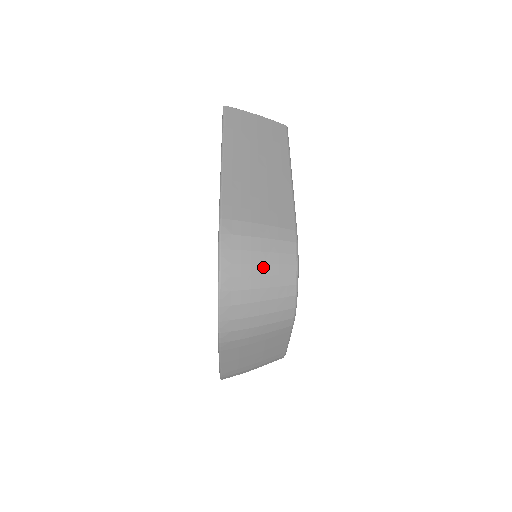
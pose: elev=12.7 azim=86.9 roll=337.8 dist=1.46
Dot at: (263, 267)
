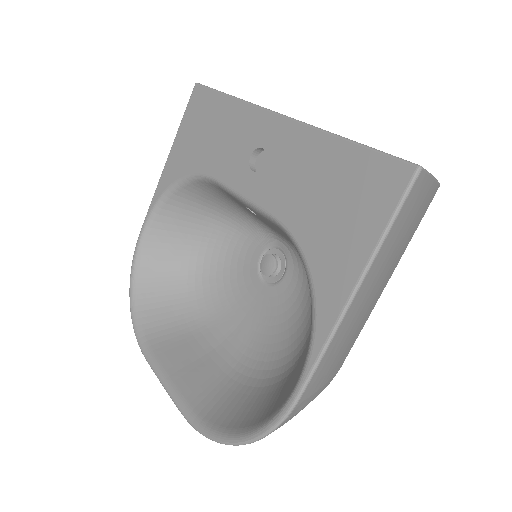
Dot at: occluded
